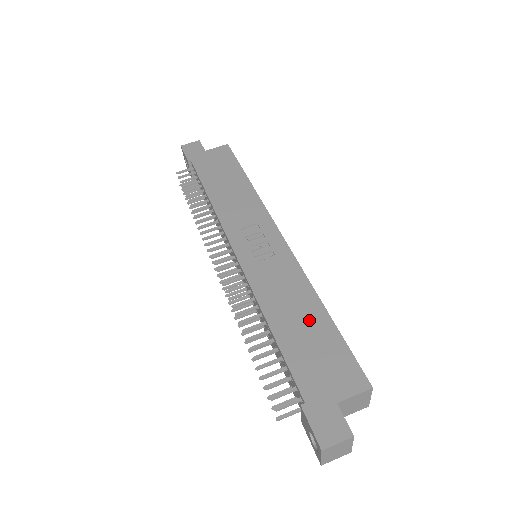
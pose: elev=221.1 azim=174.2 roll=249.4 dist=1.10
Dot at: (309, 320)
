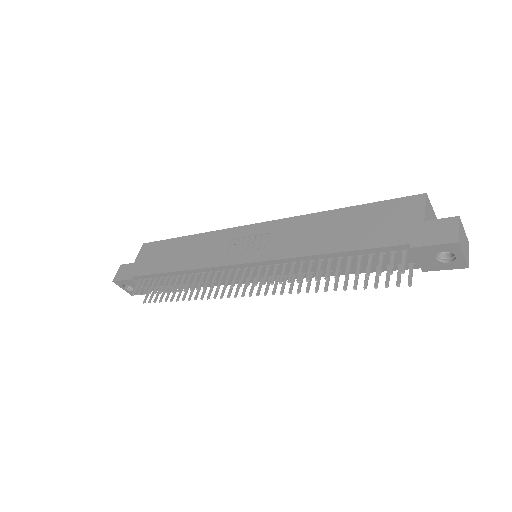
Dot at: (341, 223)
